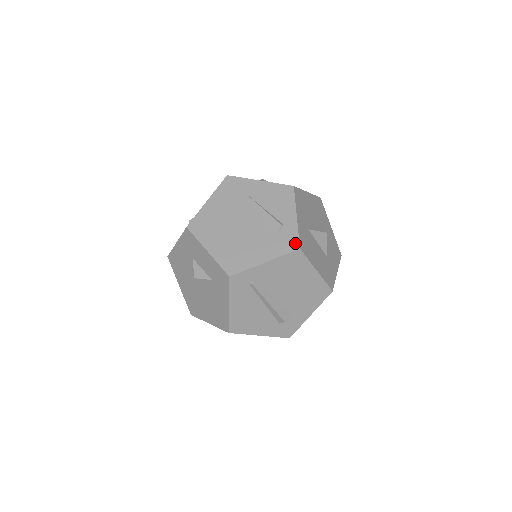
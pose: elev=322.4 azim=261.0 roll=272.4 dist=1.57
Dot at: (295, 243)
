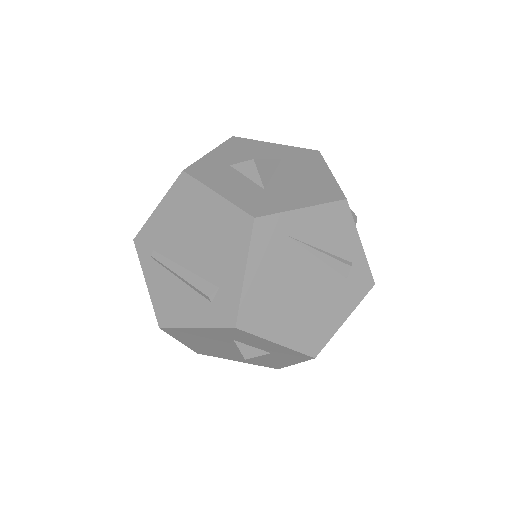
Dot at: (369, 280)
